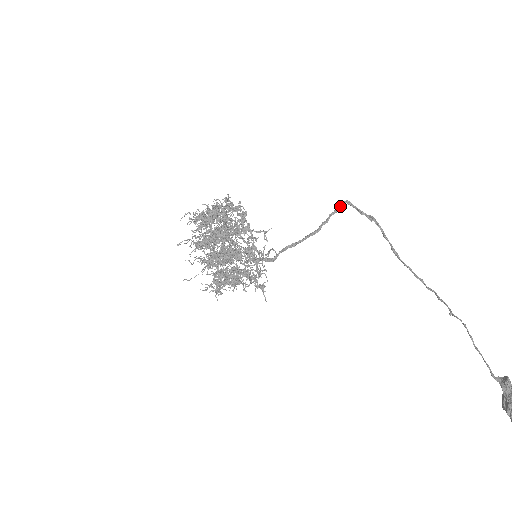
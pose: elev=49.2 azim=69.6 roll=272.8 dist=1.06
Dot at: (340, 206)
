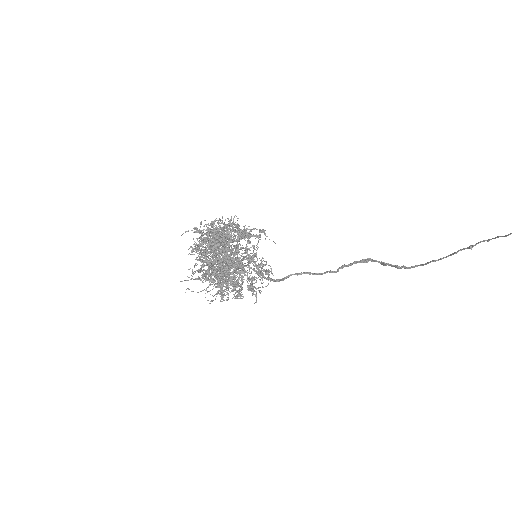
Dot at: (337, 270)
